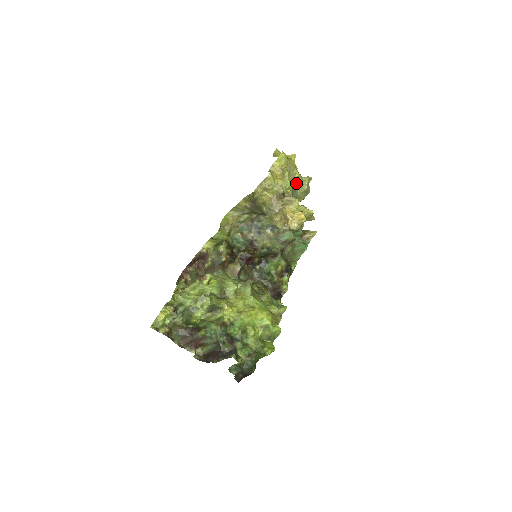
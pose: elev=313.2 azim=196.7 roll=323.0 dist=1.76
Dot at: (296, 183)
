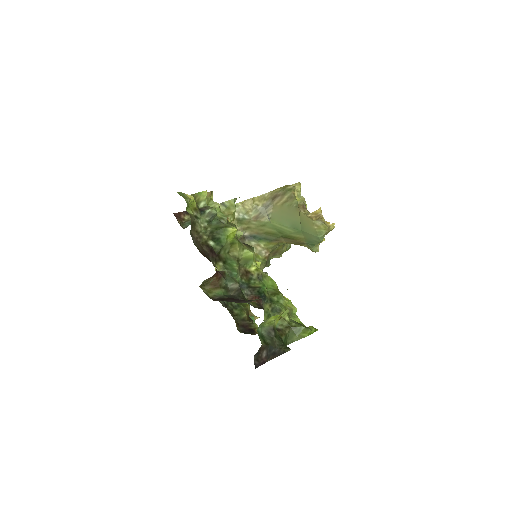
Dot at: occluded
